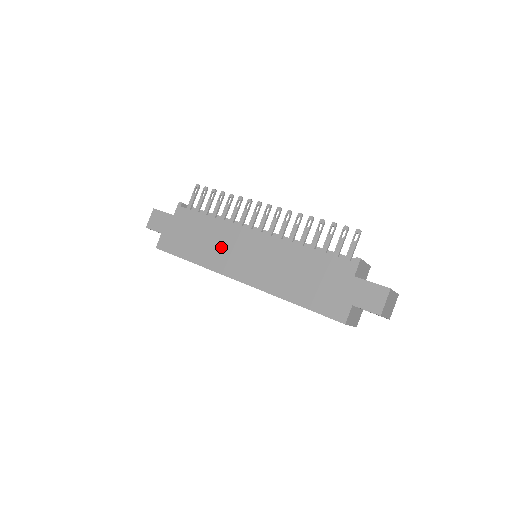
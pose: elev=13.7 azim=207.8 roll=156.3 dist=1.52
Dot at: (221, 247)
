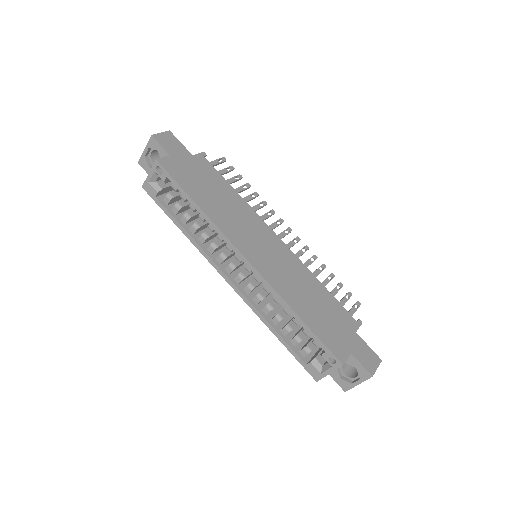
Dot at: (238, 220)
